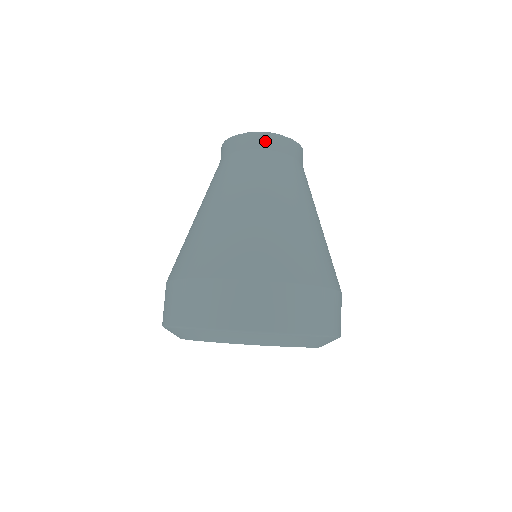
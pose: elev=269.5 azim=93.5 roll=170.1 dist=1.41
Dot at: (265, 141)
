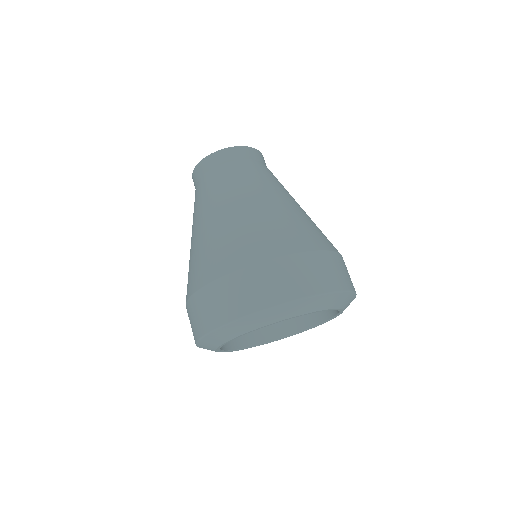
Dot at: (222, 156)
